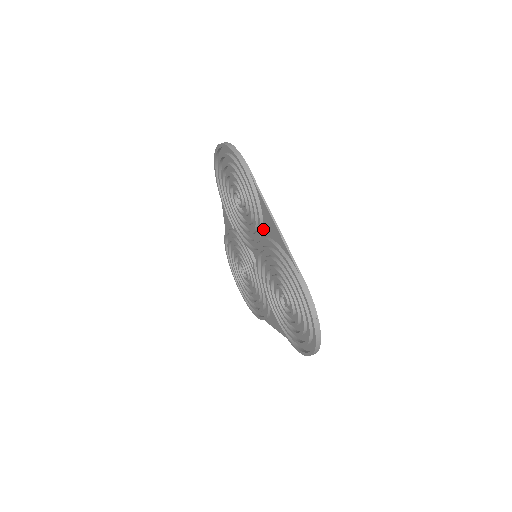
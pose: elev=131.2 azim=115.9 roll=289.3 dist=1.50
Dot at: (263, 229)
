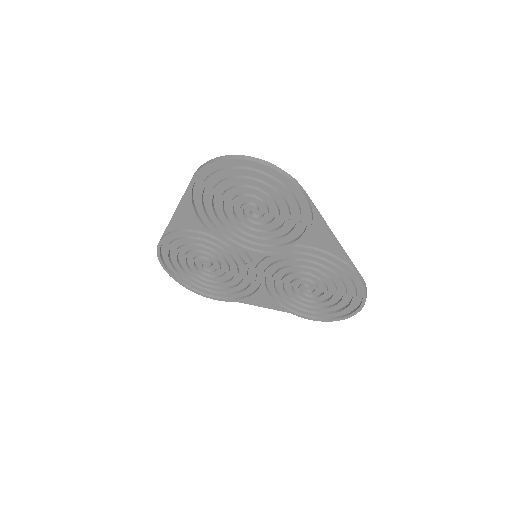
Dot at: (300, 239)
